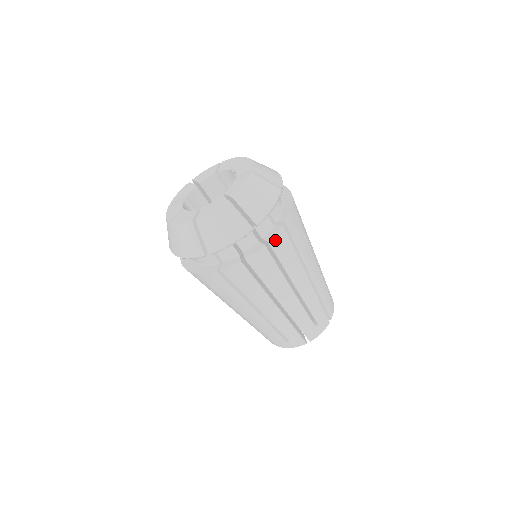
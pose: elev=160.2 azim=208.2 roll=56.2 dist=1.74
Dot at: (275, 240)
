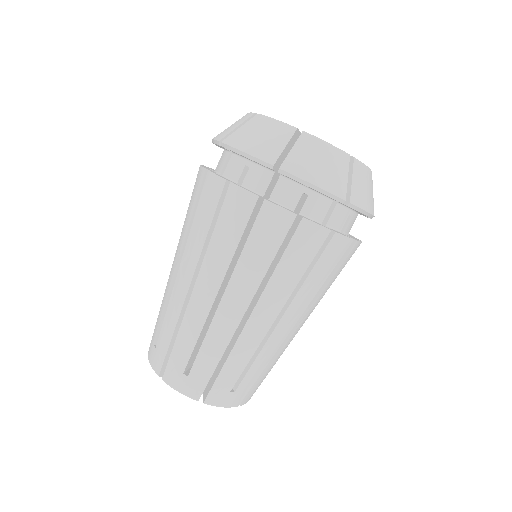
Dot at: (272, 211)
